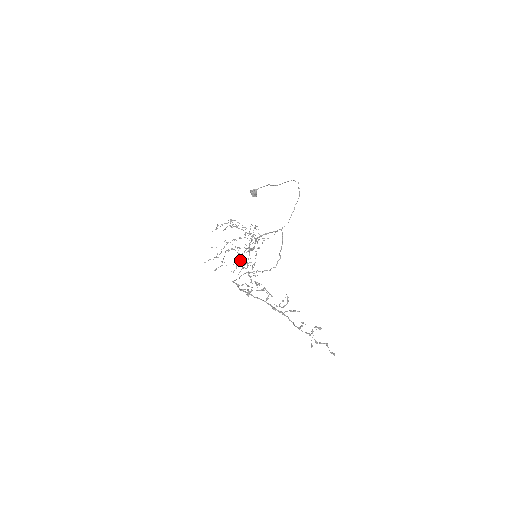
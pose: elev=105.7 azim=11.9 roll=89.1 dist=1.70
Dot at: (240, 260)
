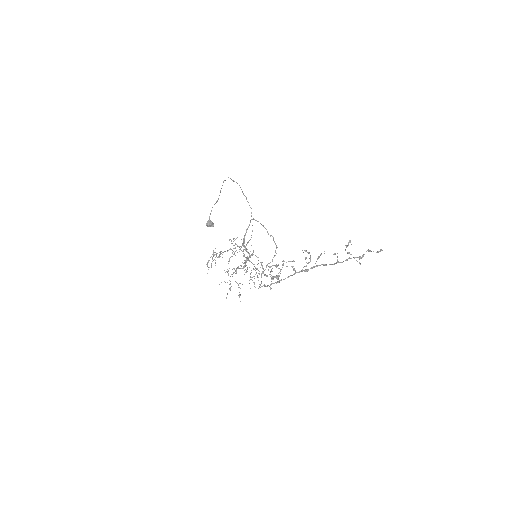
Dot at: occluded
